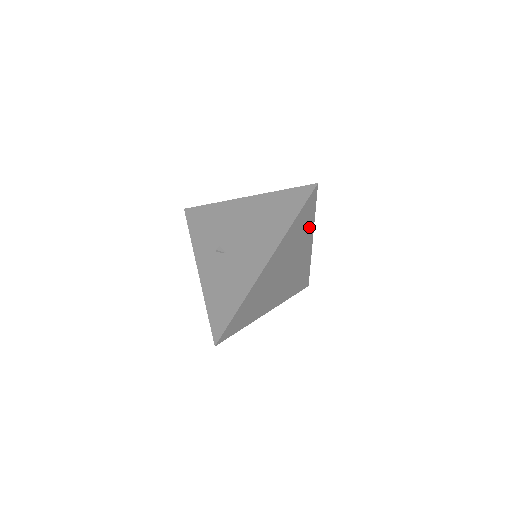
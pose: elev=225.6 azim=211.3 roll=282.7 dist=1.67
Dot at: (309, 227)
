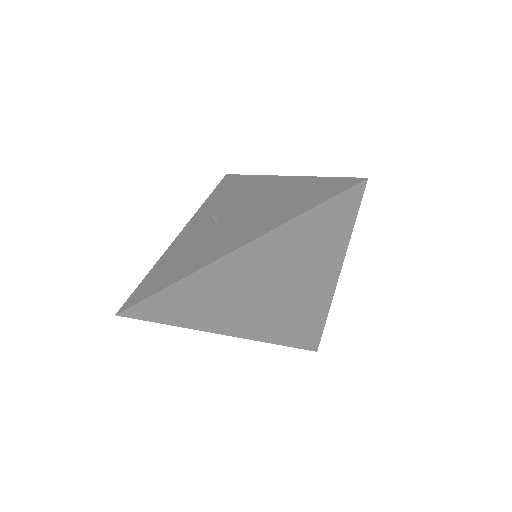
Dot at: (336, 248)
